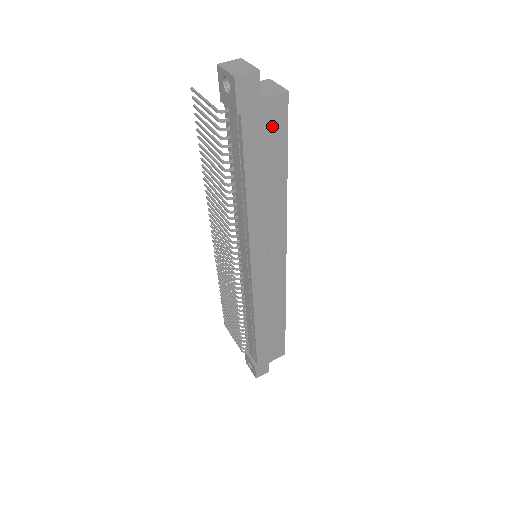
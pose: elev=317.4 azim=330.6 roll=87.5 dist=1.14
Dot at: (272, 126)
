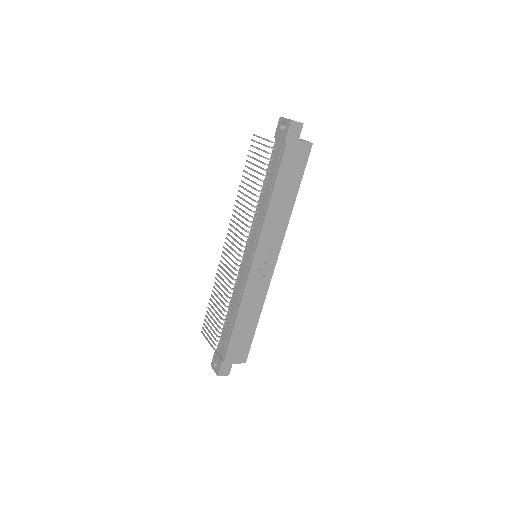
Dot at: (299, 159)
